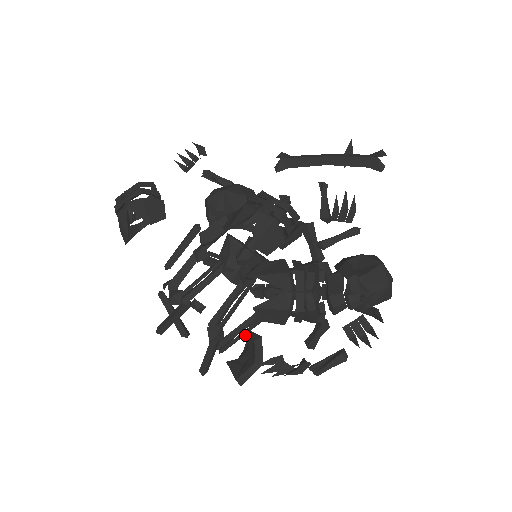
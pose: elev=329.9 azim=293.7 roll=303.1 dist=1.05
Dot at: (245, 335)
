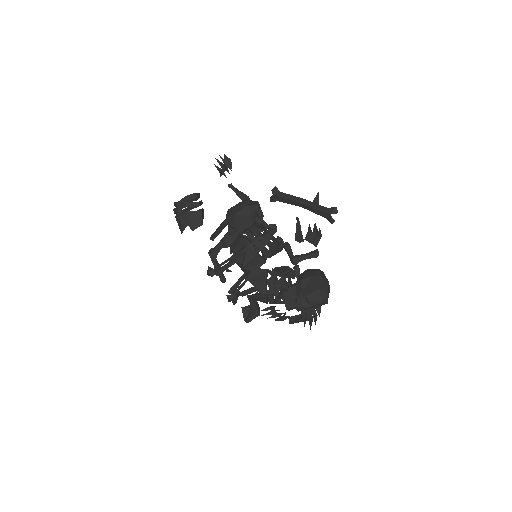
Dot at: (249, 300)
